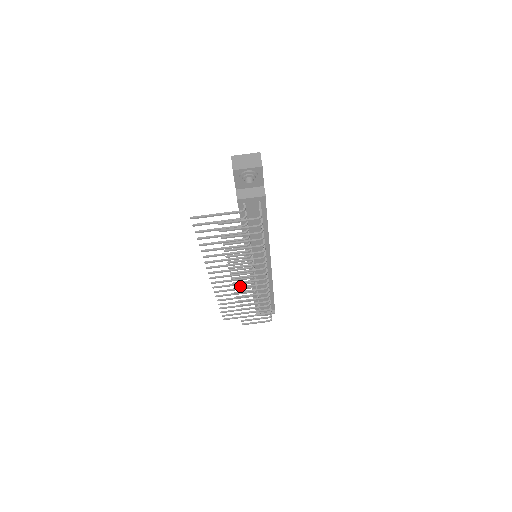
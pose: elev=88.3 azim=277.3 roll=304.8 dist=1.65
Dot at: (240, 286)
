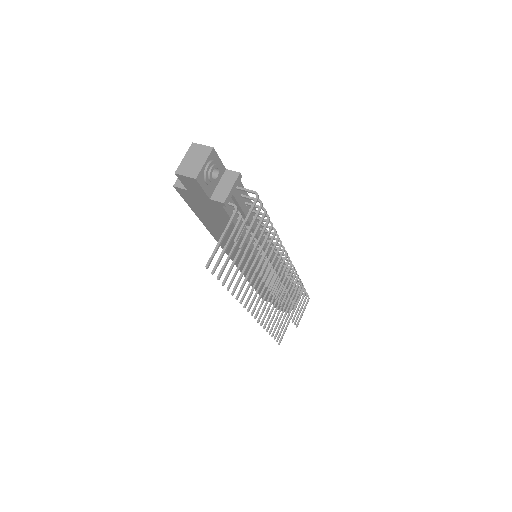
Dot at: (278, 291)
